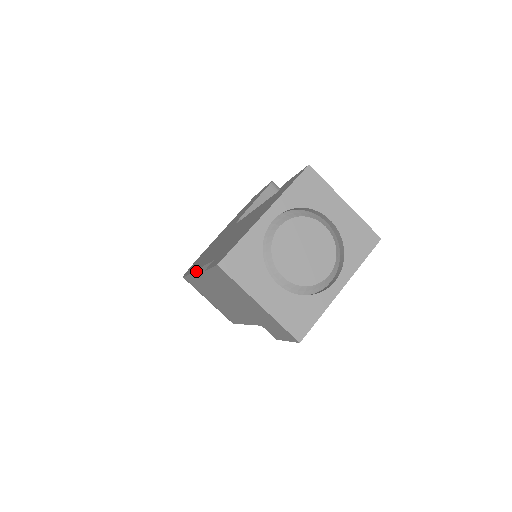
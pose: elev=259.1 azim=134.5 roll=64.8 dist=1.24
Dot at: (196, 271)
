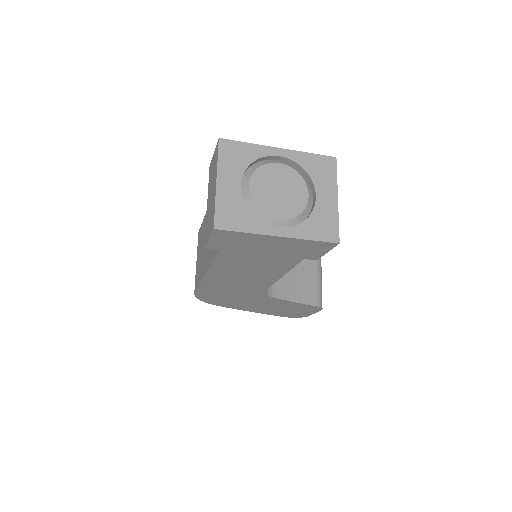
Dot at: occluded
